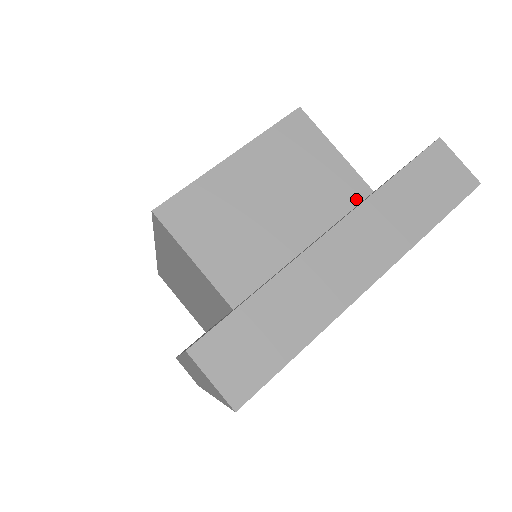
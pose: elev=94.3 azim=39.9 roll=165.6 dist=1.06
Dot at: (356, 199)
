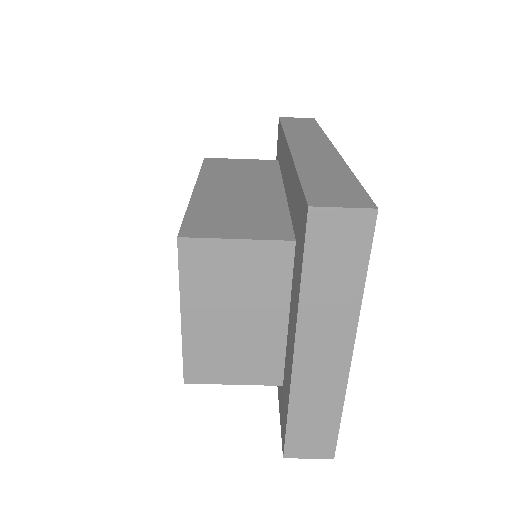
Dot at: (288, 260)
